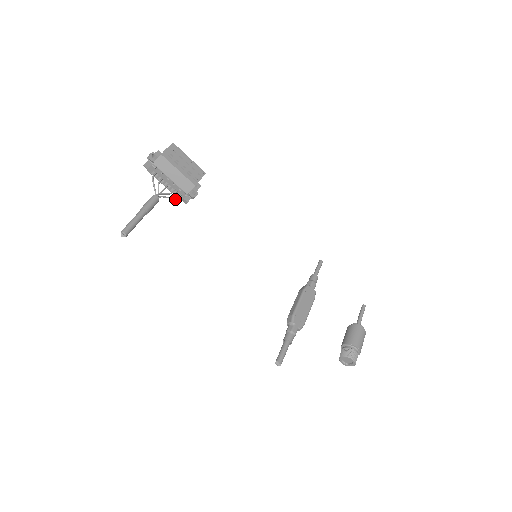
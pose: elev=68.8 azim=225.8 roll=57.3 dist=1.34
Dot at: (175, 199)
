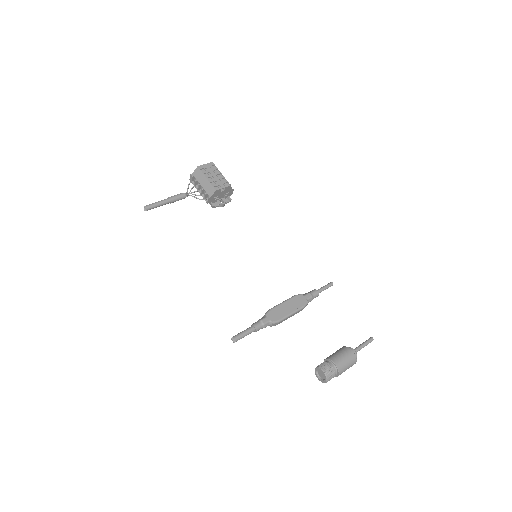
Dot at: occluded
